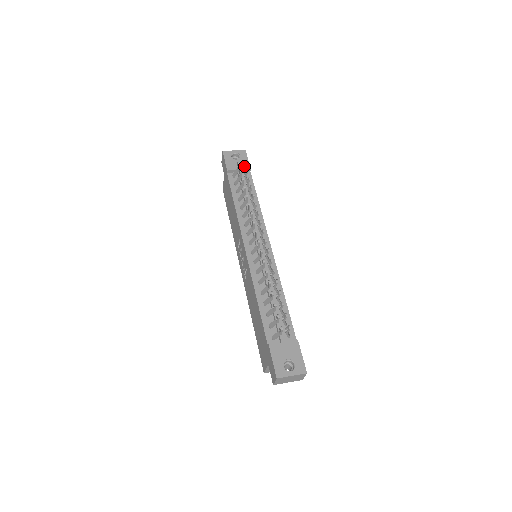
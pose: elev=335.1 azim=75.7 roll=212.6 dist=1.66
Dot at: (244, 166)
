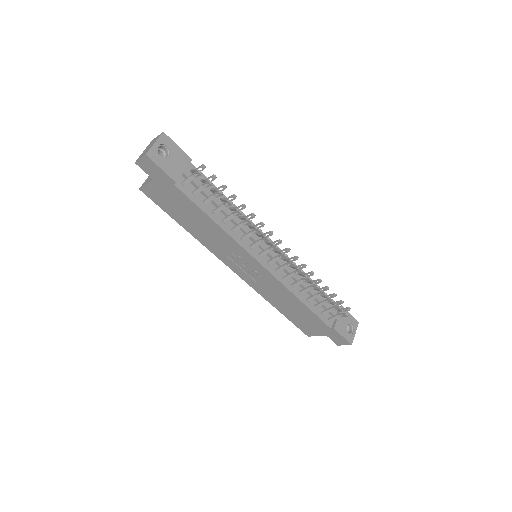
Dot at: (202, 170)
